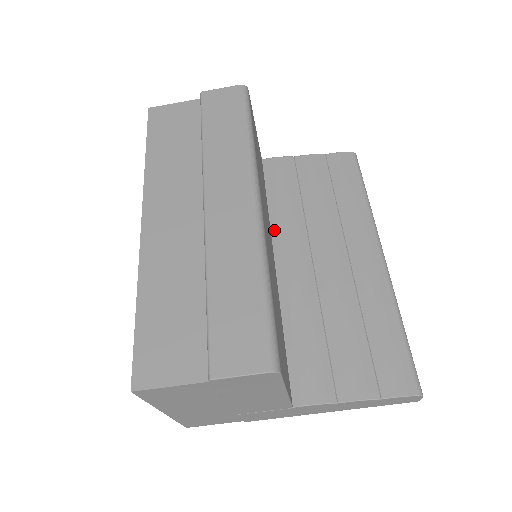
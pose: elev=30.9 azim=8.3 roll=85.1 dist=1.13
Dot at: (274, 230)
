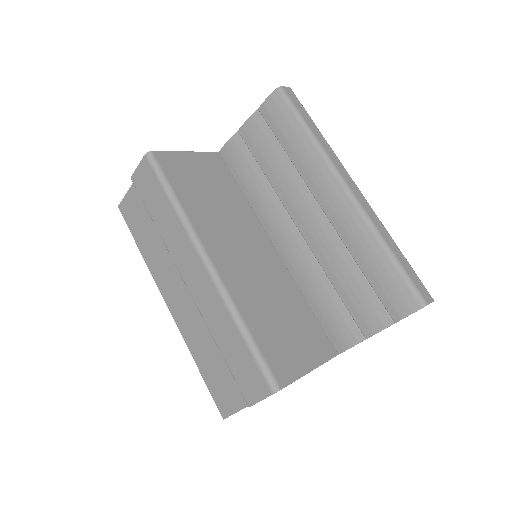
Dot at: (260, 217)
